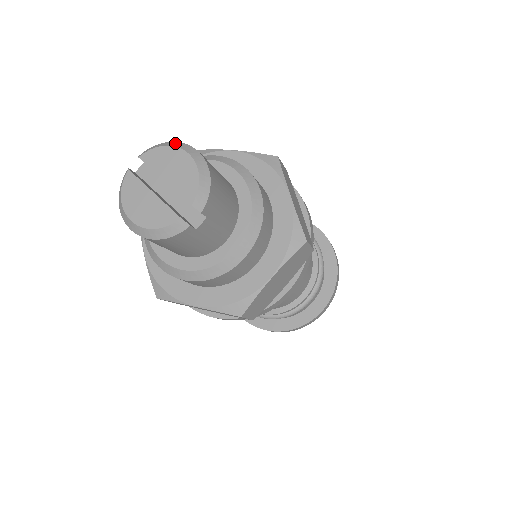
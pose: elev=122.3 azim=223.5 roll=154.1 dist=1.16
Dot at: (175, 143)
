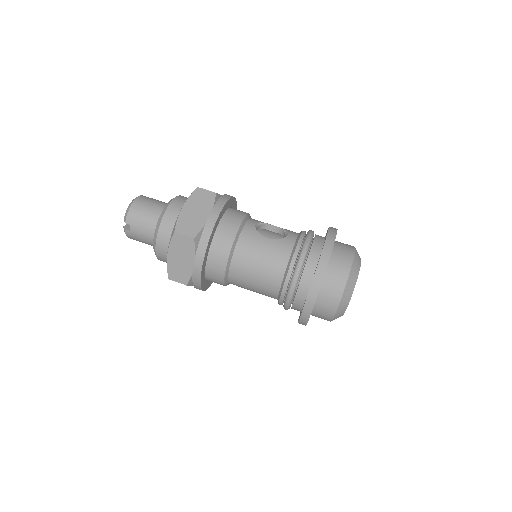
Dot at: occluded
